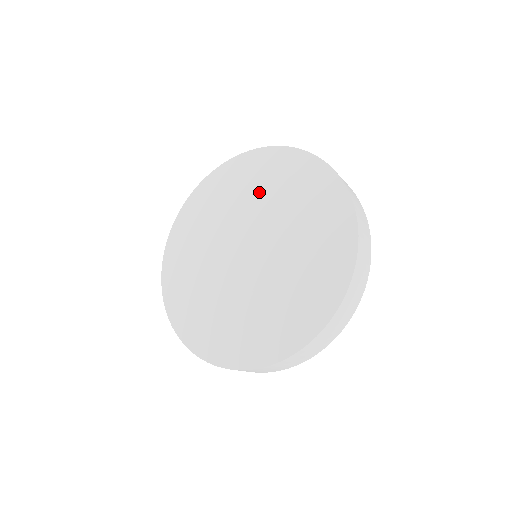
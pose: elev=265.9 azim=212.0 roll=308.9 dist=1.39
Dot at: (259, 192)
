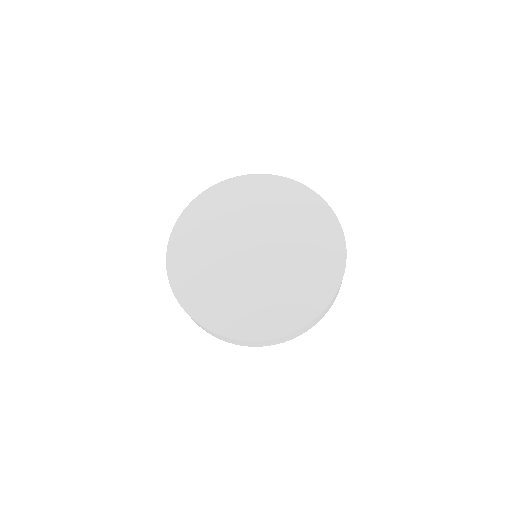
Dot at: (296, 225)
